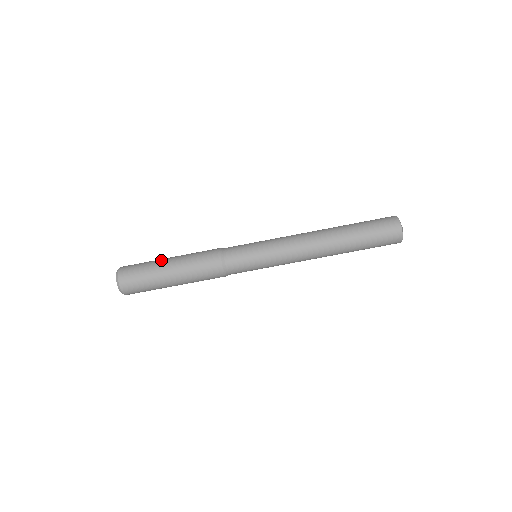
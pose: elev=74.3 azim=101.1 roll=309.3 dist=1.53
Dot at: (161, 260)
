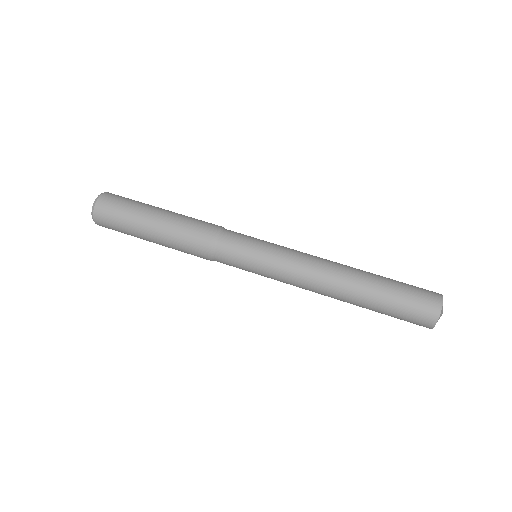
Dot at: occluded
